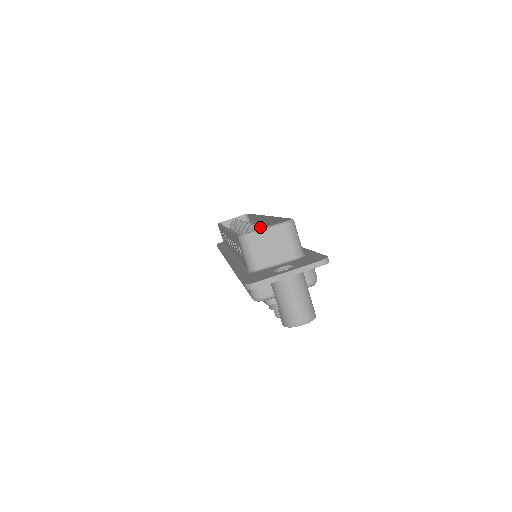
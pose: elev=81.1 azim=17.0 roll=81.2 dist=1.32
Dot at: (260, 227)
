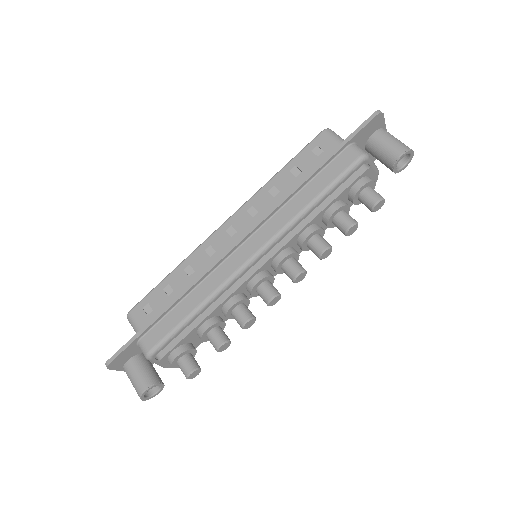
Dot at: occluded
